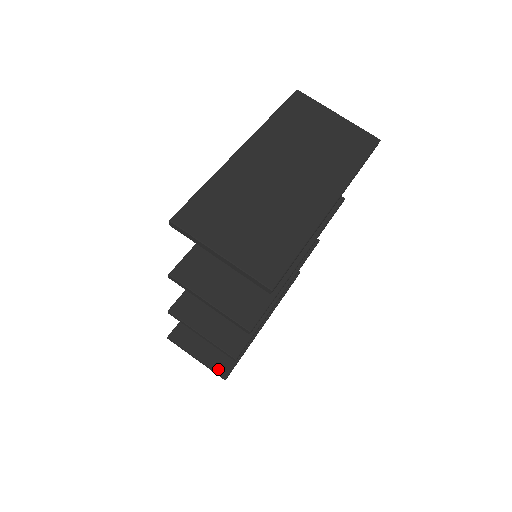
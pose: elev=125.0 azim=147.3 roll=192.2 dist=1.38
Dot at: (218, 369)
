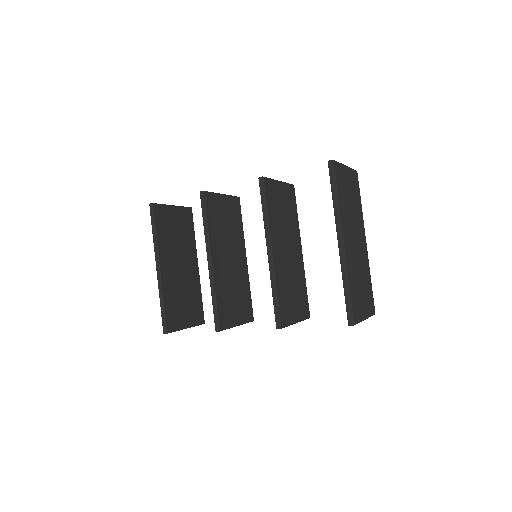
Dot at: (199, 322)
